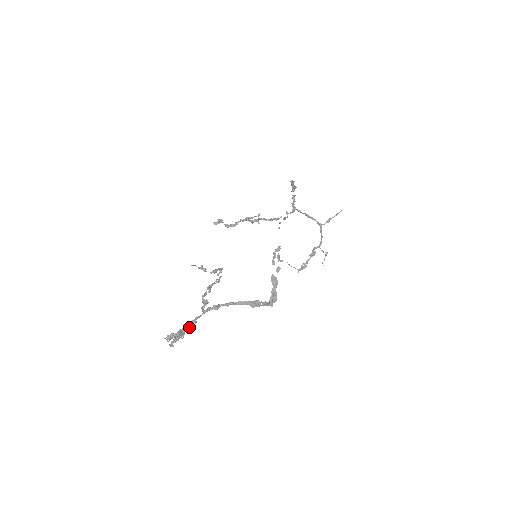
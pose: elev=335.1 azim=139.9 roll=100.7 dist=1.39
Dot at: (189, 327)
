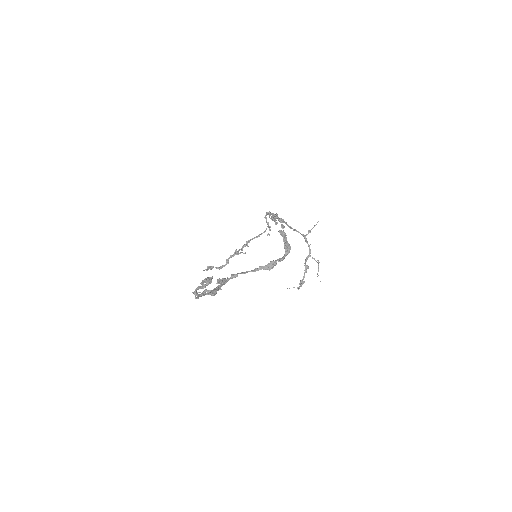
Dot at: (213, 291)
